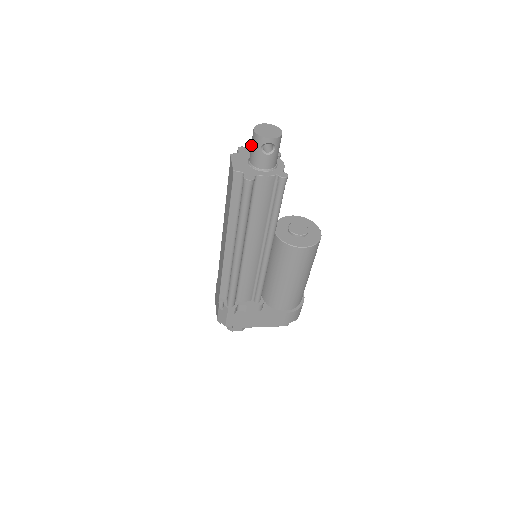
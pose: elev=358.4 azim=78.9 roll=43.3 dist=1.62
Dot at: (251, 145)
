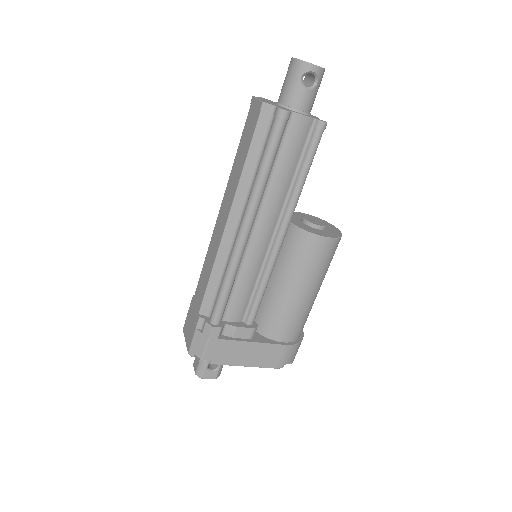
Dot at: (285, 79)
